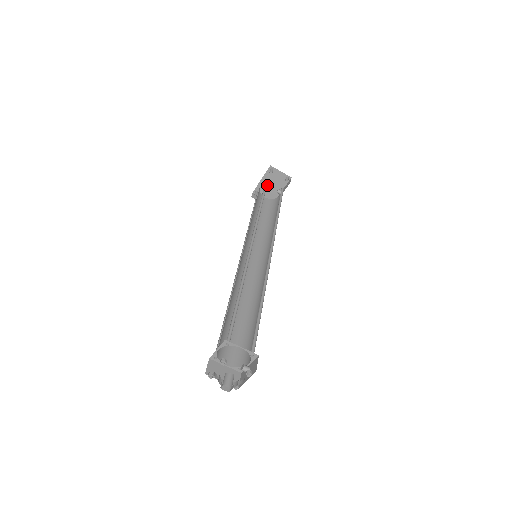
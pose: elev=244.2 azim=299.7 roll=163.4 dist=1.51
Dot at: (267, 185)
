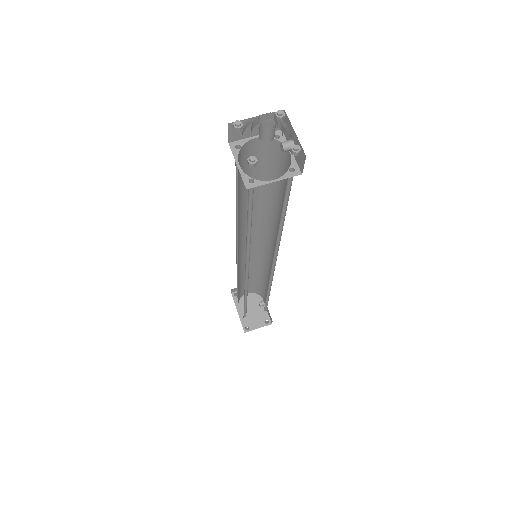
Dot at: (248, 312)
